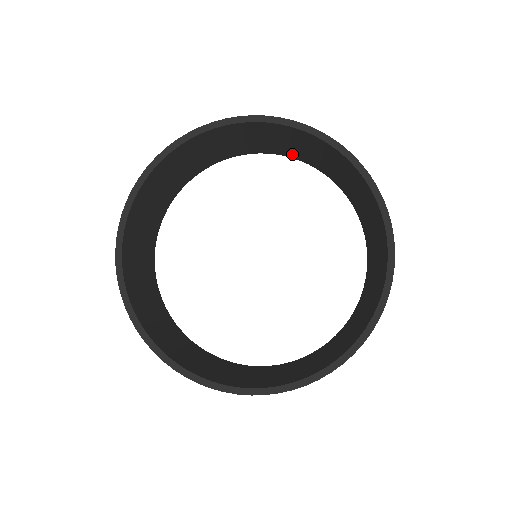
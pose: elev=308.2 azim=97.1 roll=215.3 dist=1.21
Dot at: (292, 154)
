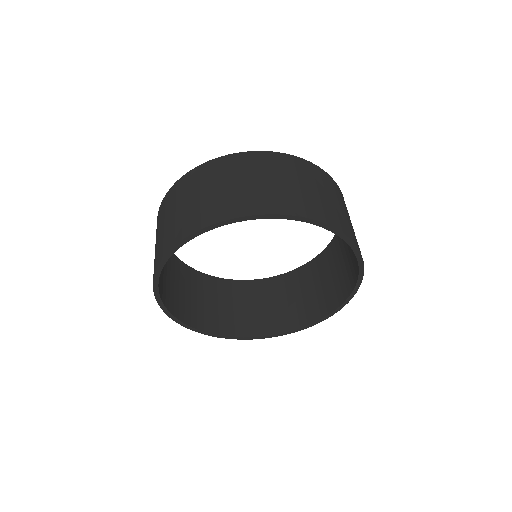
Dot at: occluded
